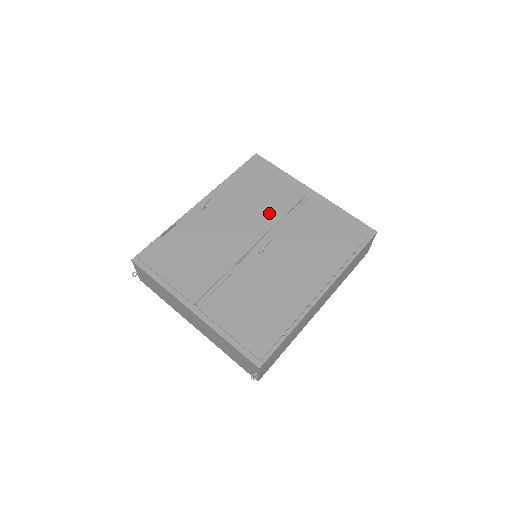
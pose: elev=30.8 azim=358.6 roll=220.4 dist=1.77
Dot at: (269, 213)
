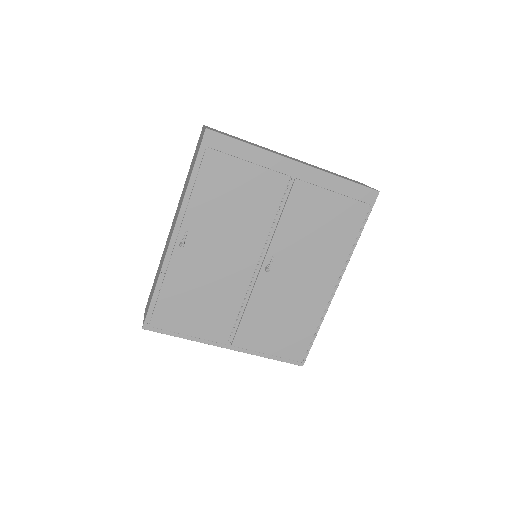
Dot at: (258, 219)
